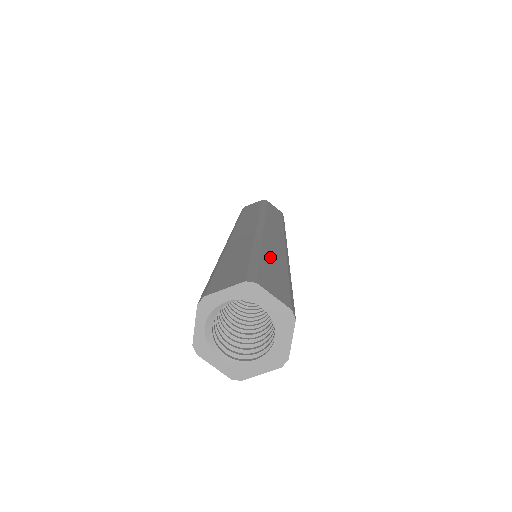
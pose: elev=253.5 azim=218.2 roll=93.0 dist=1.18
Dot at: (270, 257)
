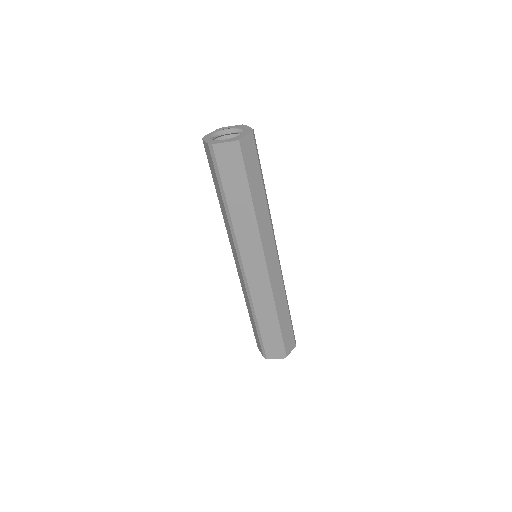
Dot at: occluded
